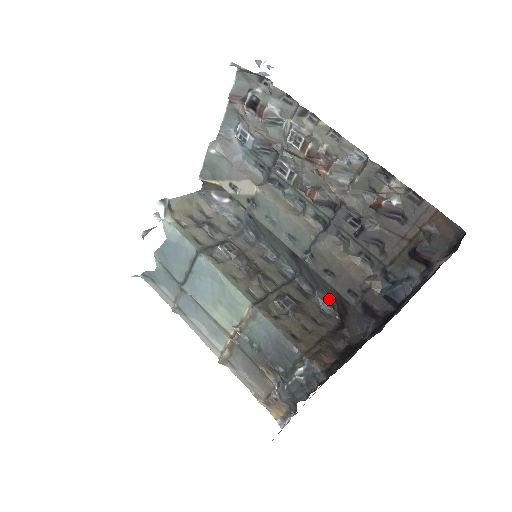
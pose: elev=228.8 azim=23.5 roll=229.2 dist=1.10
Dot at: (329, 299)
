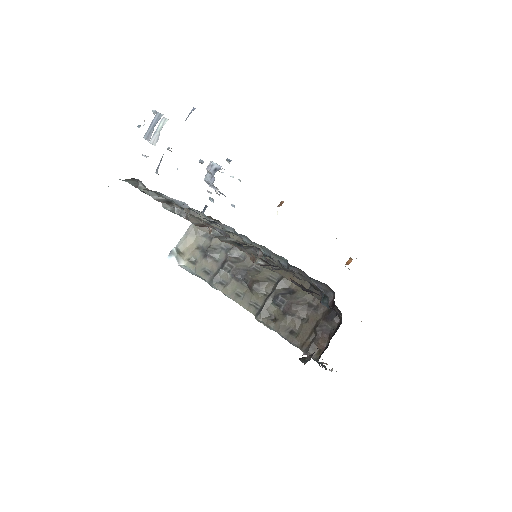
Dot at: (317, 281)
